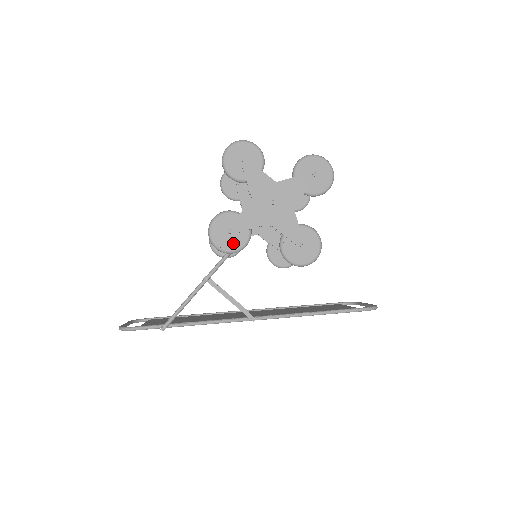
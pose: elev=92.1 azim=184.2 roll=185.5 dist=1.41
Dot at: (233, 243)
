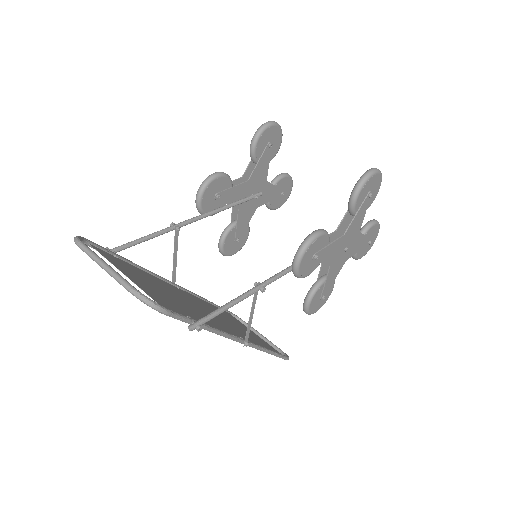
Dot at: (307, 269)
